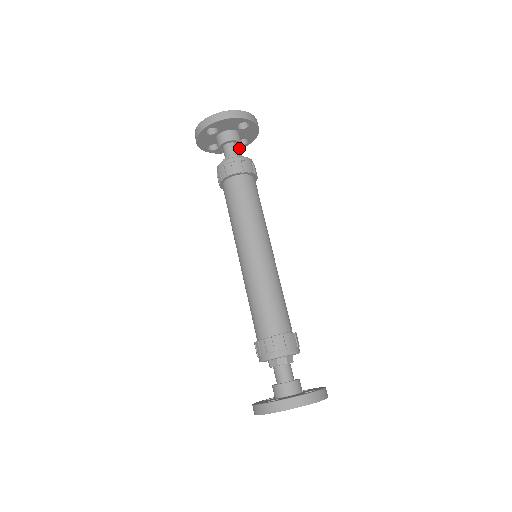
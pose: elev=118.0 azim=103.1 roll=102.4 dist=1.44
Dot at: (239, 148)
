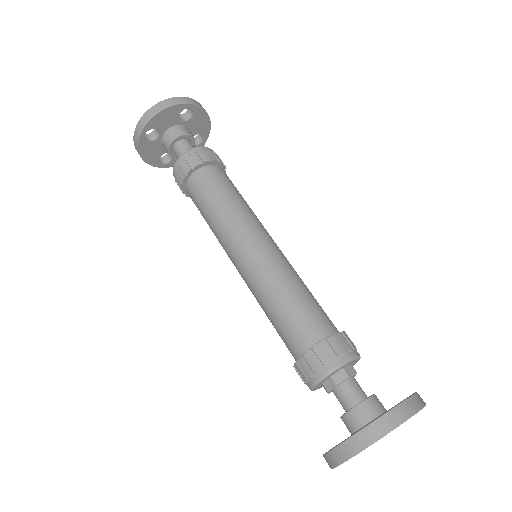
Dot at: (194, 145)
